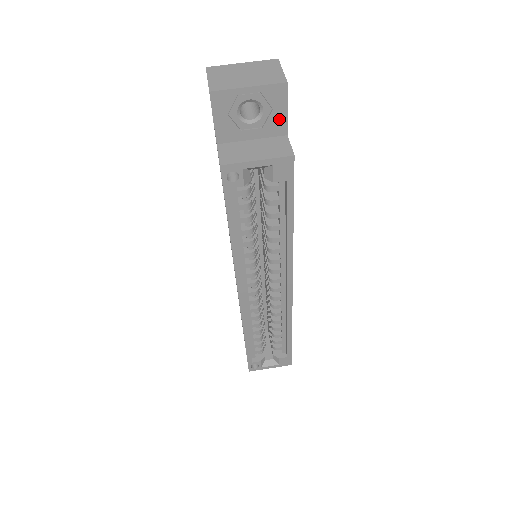
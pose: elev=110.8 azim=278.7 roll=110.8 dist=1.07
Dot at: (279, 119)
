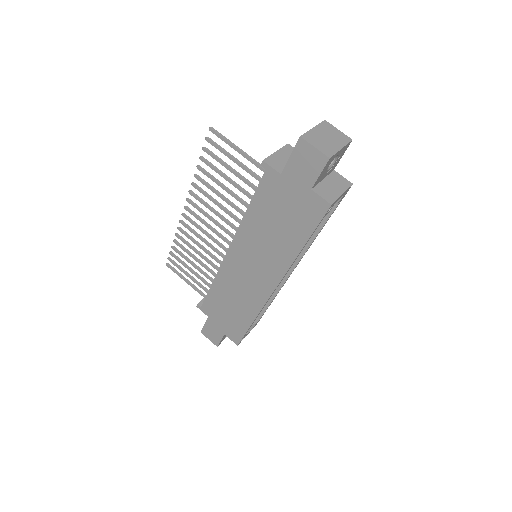
Dot at: (337, 162)
